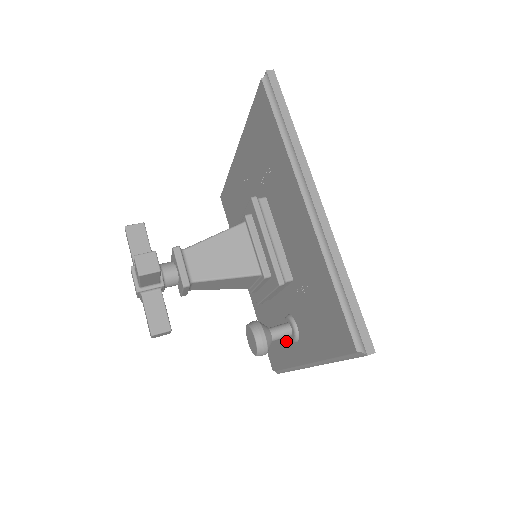
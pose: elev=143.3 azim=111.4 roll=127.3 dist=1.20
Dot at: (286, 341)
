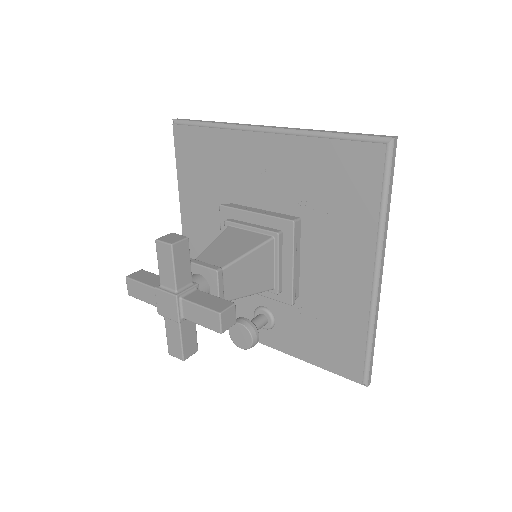
Dot at: (242, 316)
